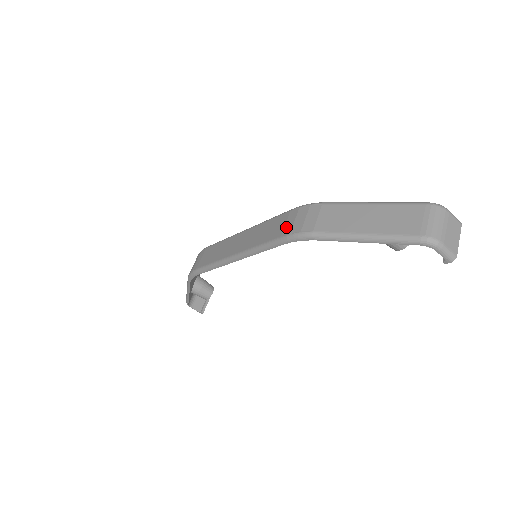
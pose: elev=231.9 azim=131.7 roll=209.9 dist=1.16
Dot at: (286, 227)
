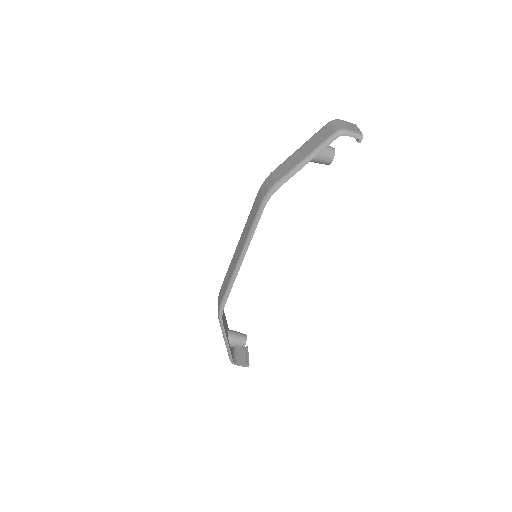
Dot at: (259, 201)
